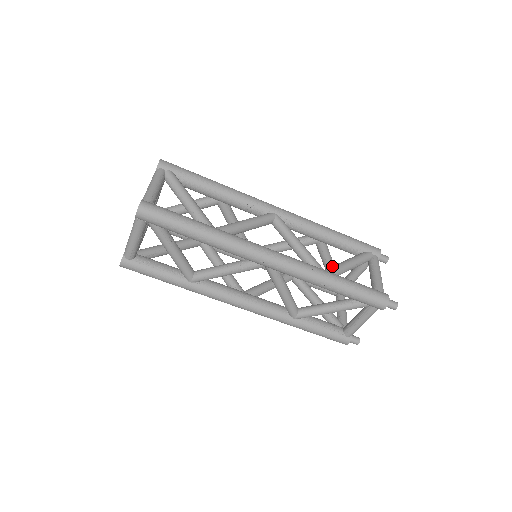
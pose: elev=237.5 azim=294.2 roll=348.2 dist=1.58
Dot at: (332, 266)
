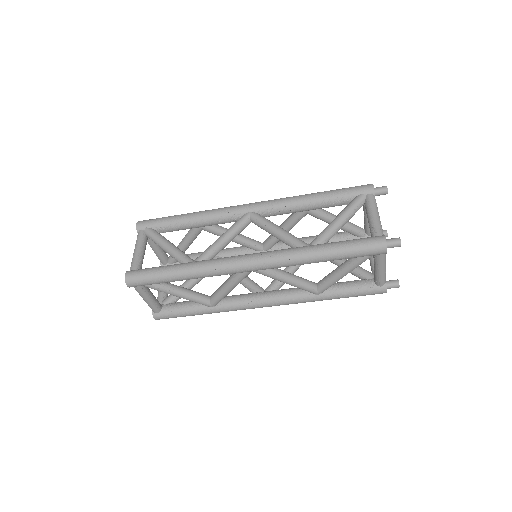
Dot at: occluded
